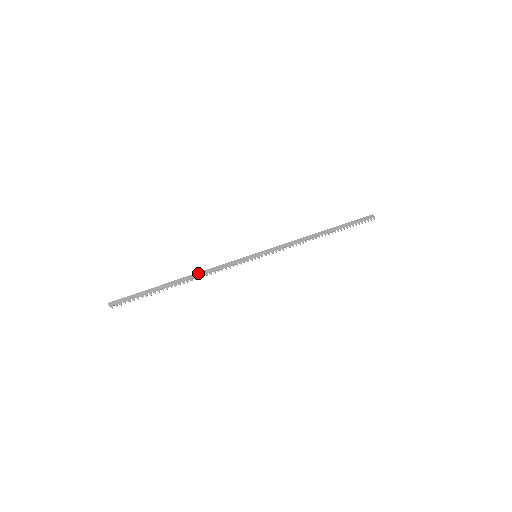
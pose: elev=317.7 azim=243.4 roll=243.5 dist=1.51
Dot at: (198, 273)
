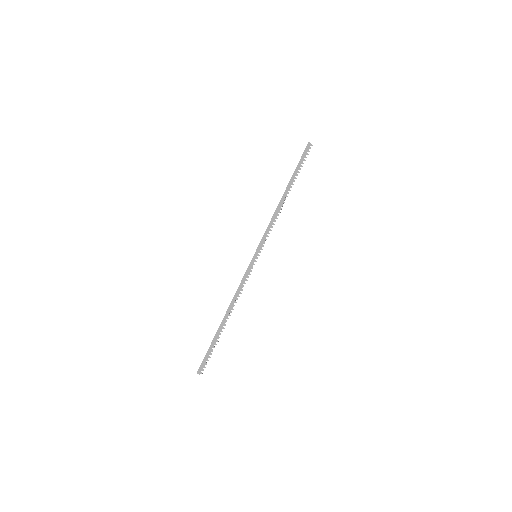
Dot at: (231, 304)
